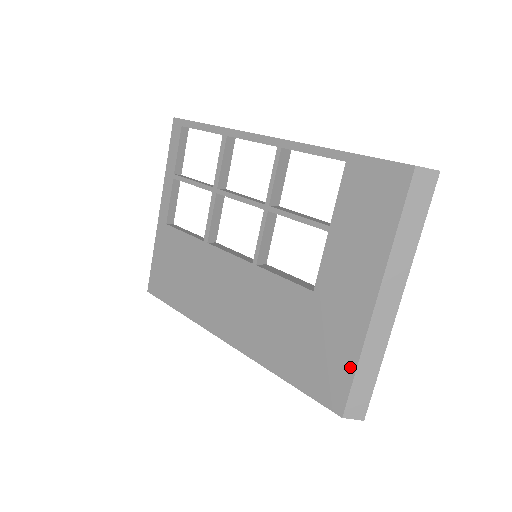
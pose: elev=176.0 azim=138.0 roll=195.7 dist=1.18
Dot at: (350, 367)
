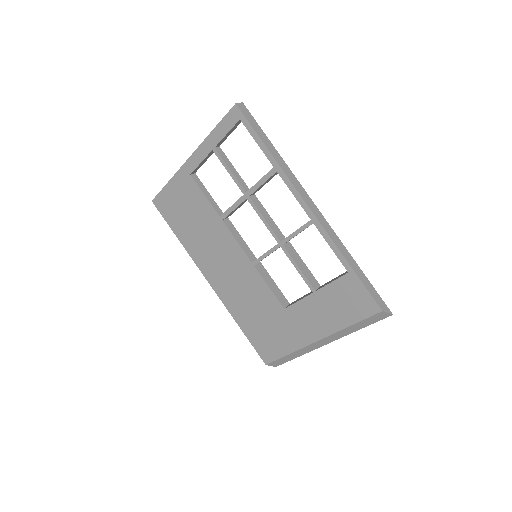
Dot at: (284, 352)
